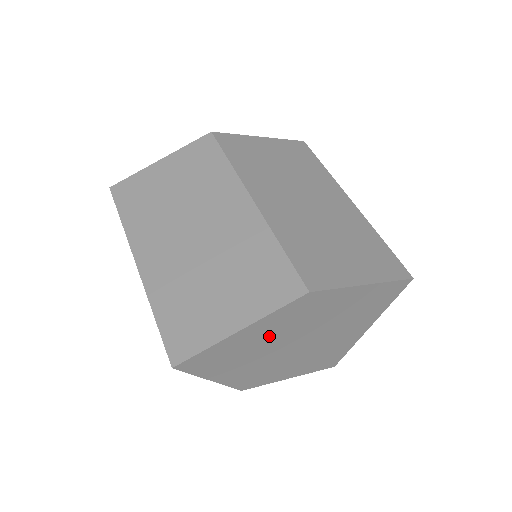
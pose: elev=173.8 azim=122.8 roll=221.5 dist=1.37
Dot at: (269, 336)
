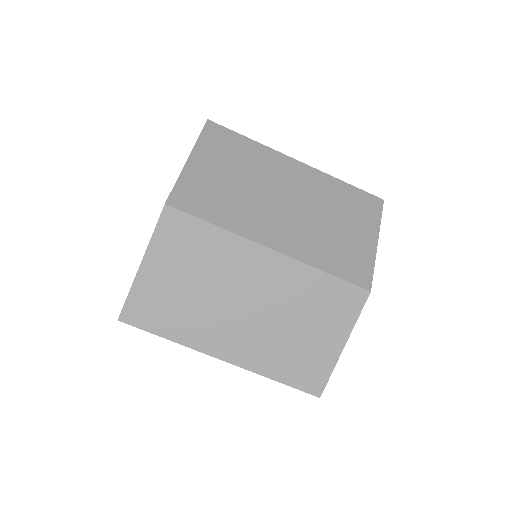
Dot at: occluded
